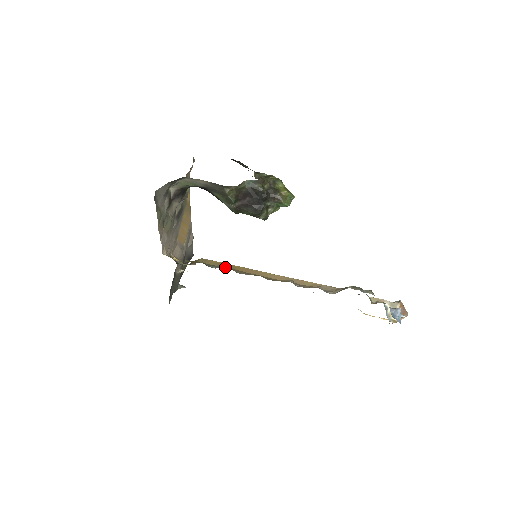
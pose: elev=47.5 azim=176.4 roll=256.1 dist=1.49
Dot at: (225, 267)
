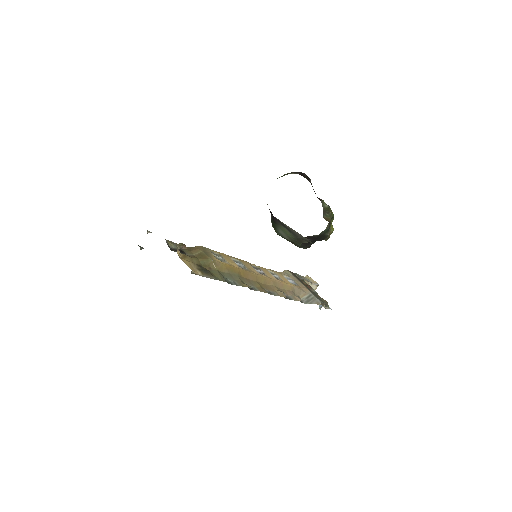
Dot at: (235, 275)
